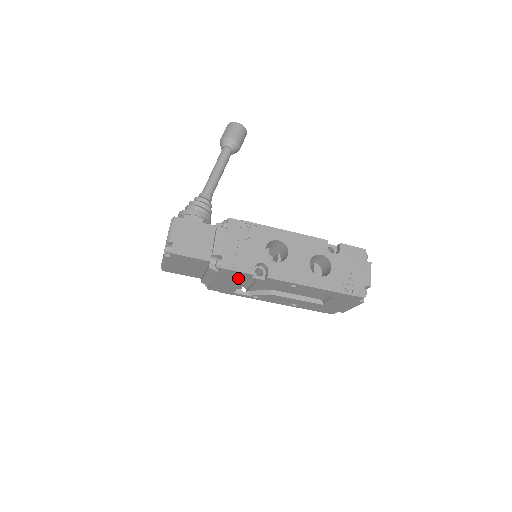
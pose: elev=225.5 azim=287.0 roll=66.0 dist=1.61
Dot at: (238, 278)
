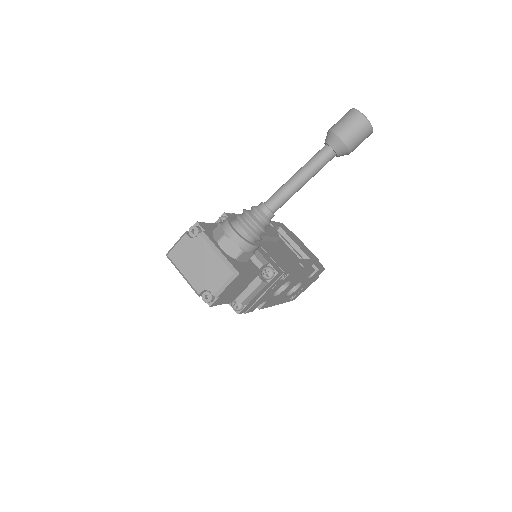
Dot at: occluded
